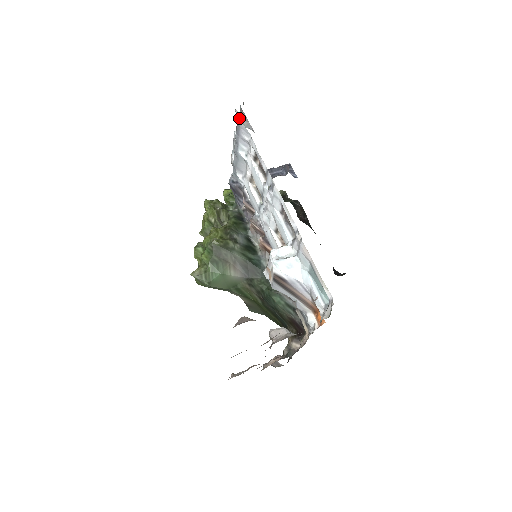
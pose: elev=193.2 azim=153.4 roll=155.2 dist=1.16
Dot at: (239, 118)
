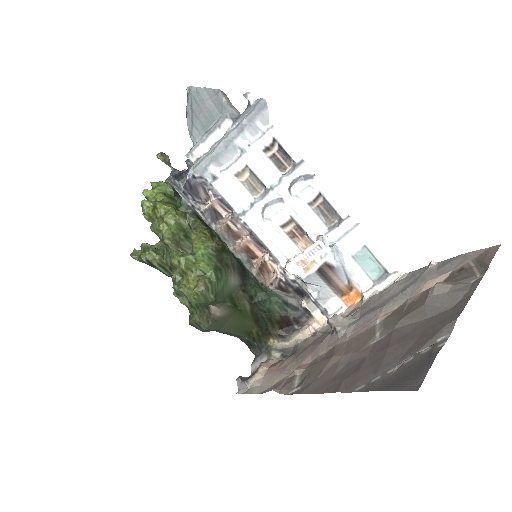
Dot at: (207, 104)
